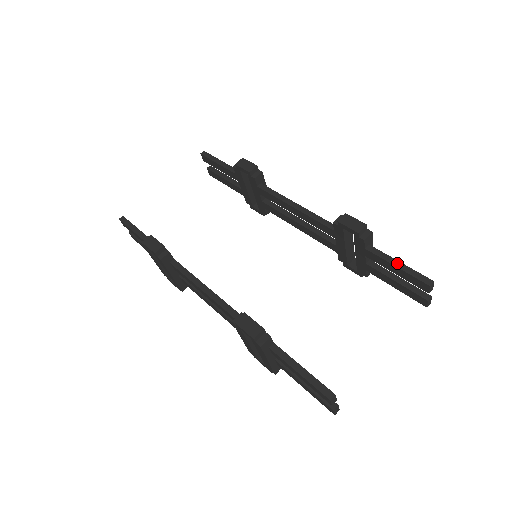
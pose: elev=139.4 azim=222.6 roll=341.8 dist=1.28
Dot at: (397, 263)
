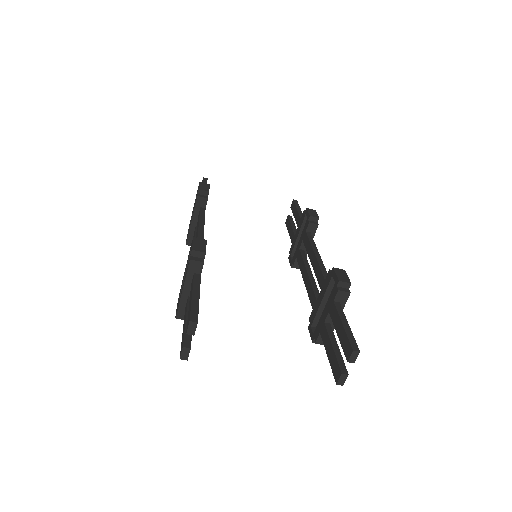
Dot at: (346, 323)
